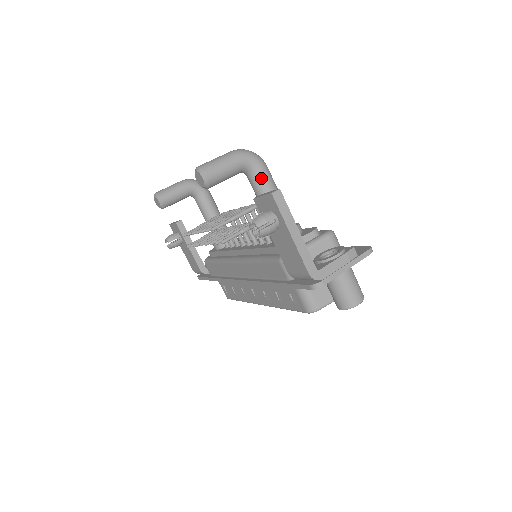
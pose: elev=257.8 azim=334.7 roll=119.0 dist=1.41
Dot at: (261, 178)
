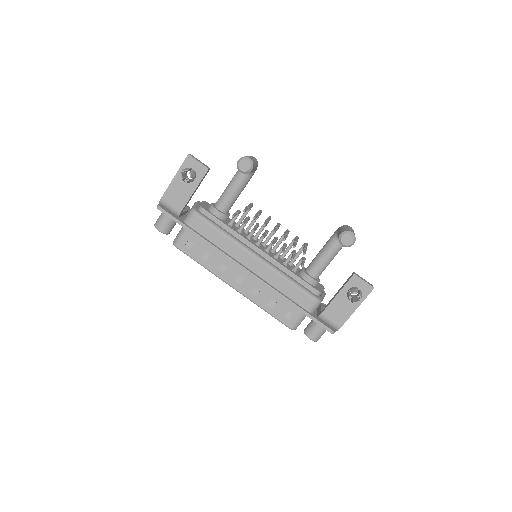
Dot at: occluded
